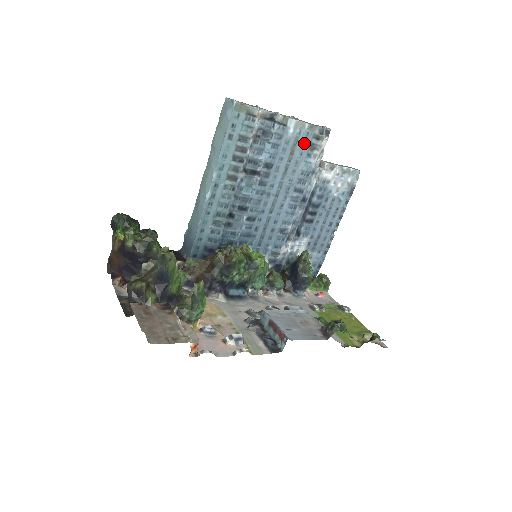
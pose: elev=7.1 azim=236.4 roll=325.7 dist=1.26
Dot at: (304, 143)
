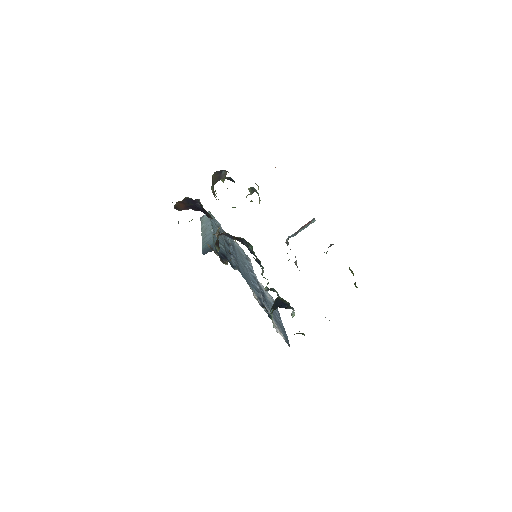
Dot at: (242, 254)
